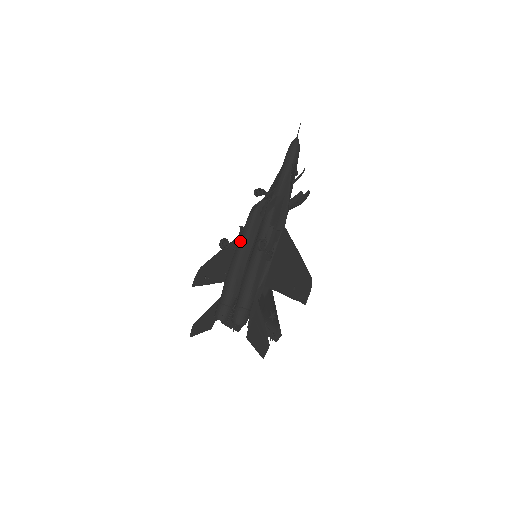
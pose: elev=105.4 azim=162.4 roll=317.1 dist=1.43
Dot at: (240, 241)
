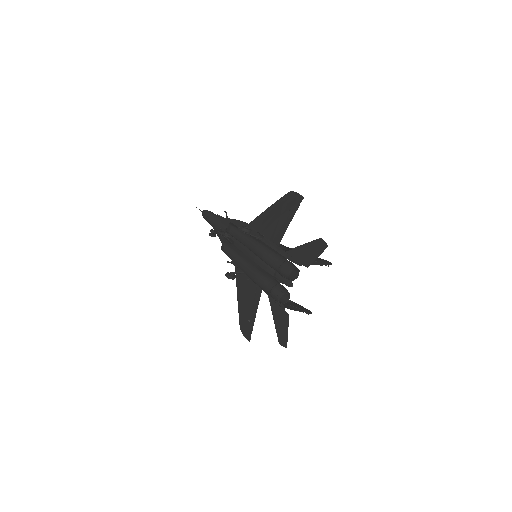
Dot at: (236, 262)
